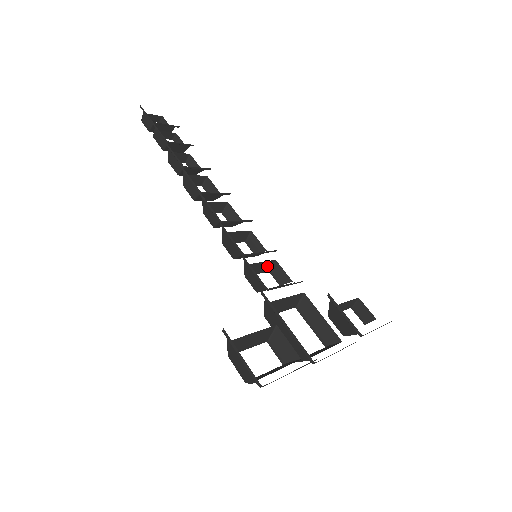
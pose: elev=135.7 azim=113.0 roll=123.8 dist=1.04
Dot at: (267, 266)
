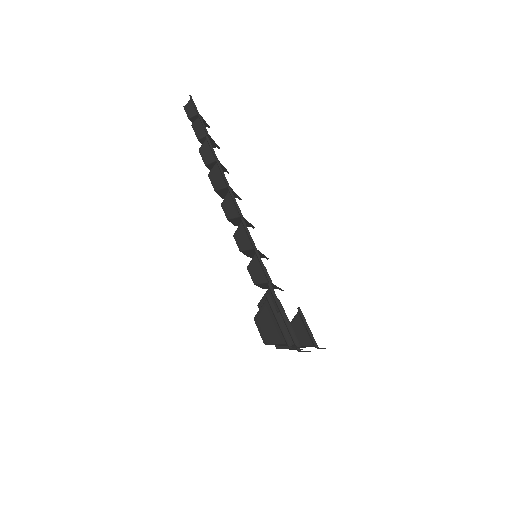
Dot at: occluded
